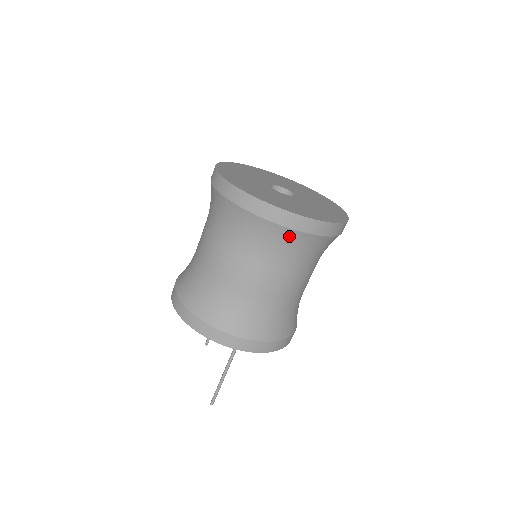
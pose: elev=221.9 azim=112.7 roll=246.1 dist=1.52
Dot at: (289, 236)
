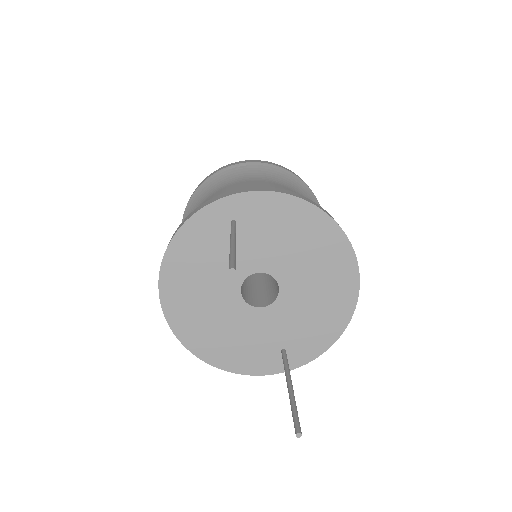
Dot at: (229, 172)
